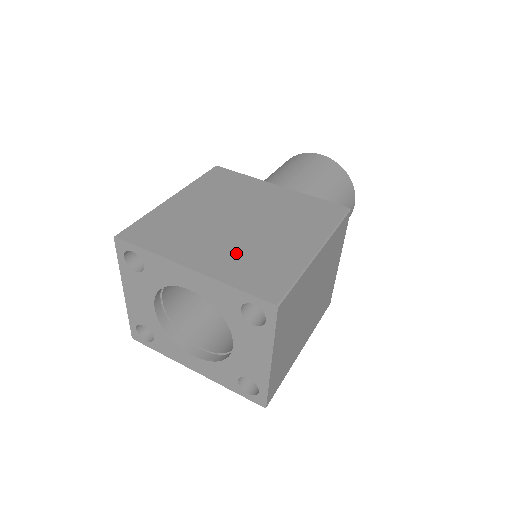
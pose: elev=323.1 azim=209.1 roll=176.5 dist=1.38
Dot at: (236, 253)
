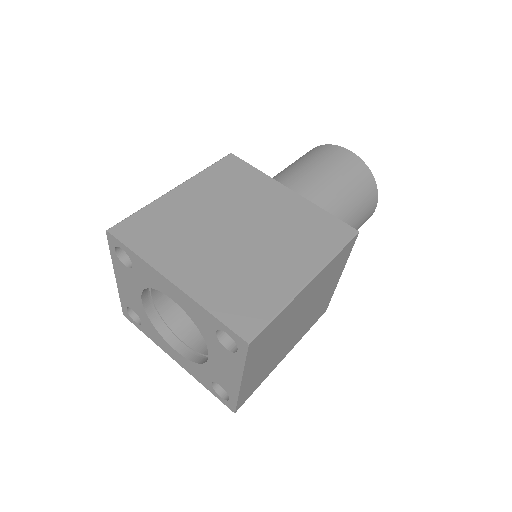
Dot at: (223, 271)
